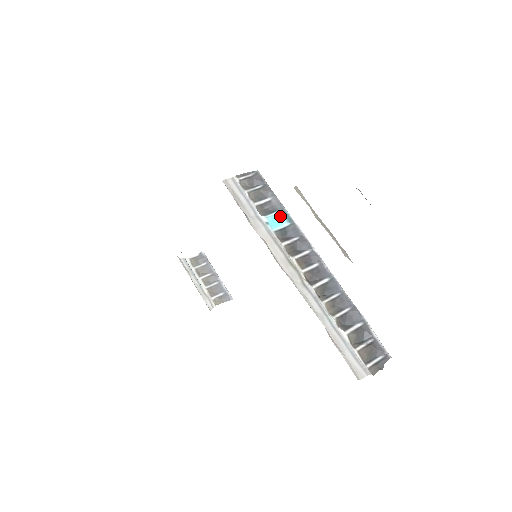
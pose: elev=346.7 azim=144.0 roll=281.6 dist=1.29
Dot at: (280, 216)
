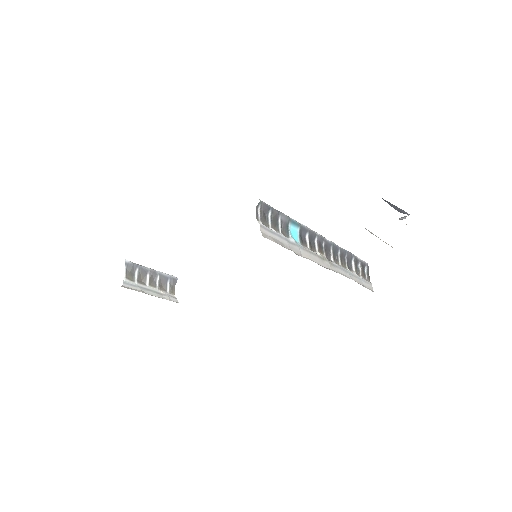
Dot at: (292, 227)
